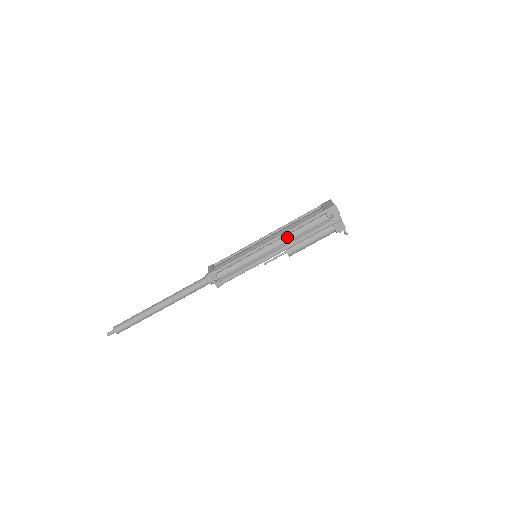
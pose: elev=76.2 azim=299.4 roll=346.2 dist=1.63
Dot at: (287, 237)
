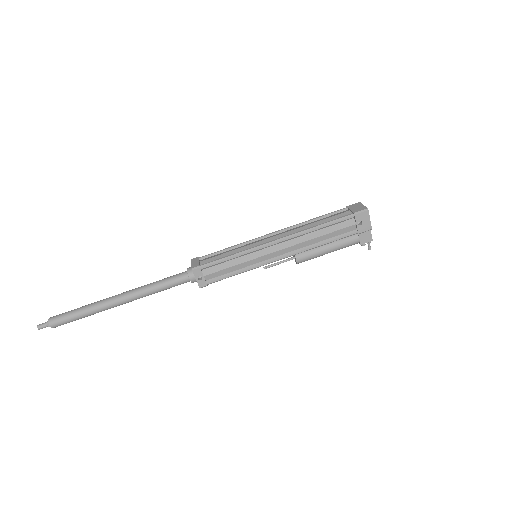
Dot at: (301, 238)
